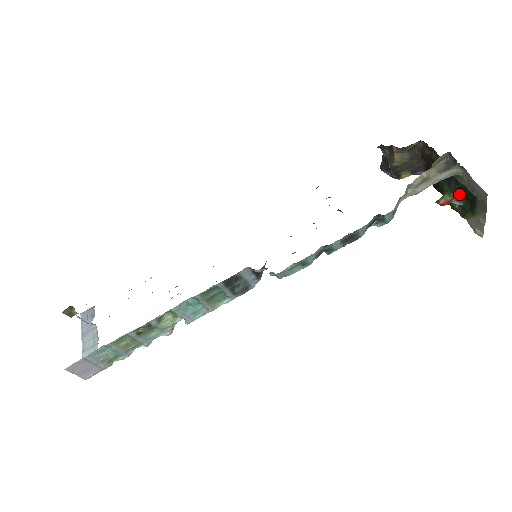
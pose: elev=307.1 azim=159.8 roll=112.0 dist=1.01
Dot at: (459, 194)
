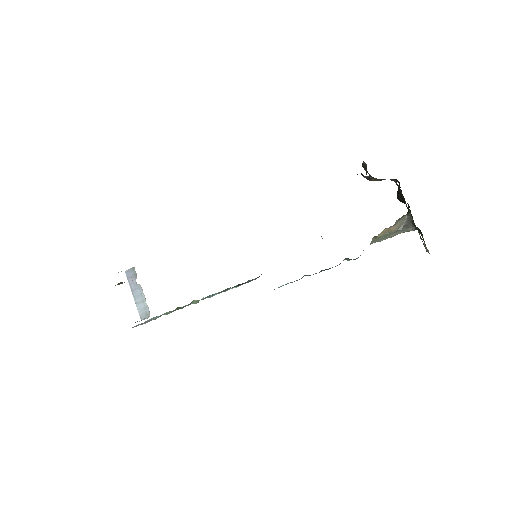
Dot at: occluded
